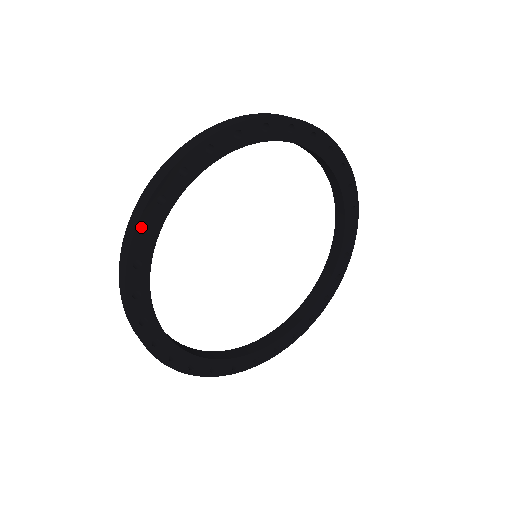
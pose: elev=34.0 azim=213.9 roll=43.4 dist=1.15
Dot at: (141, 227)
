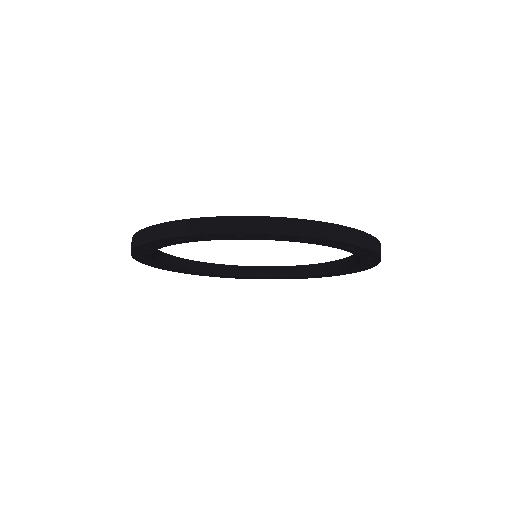
Dot at: occluded
